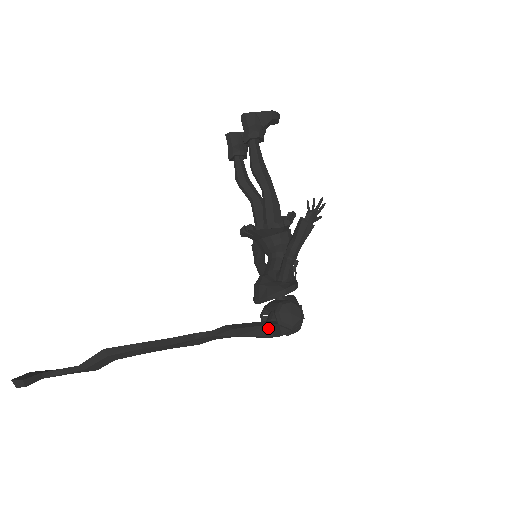
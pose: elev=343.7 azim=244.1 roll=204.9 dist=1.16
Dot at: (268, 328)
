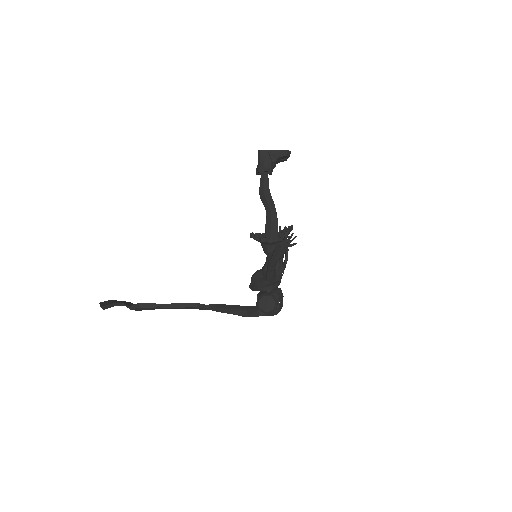
Dot at: (244, 311)
